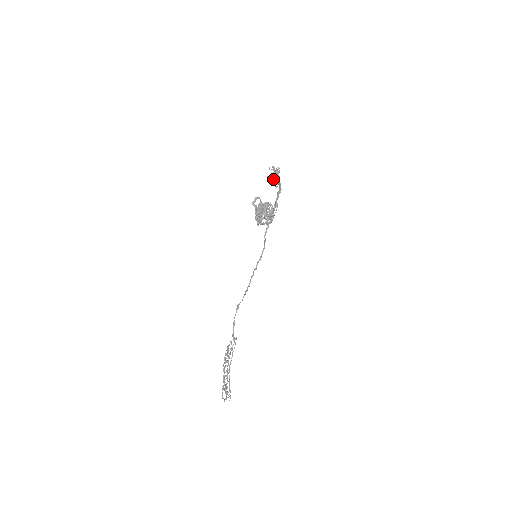
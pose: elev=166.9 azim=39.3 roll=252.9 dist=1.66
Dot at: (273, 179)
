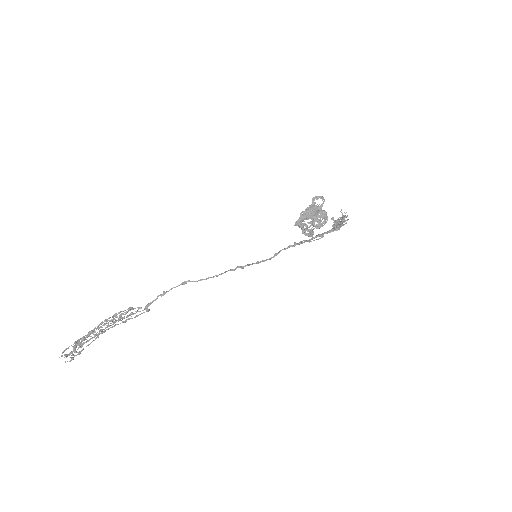
Dot at: occluded
